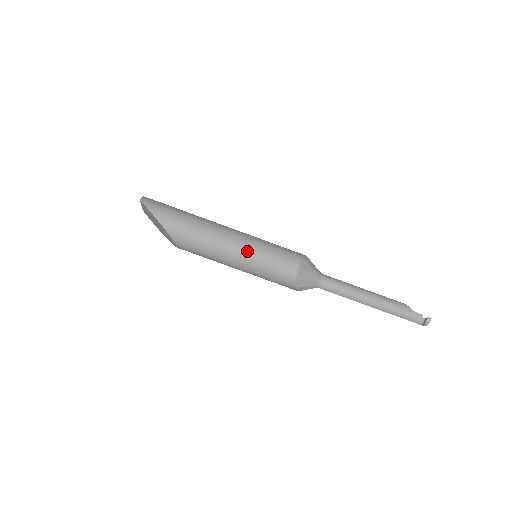
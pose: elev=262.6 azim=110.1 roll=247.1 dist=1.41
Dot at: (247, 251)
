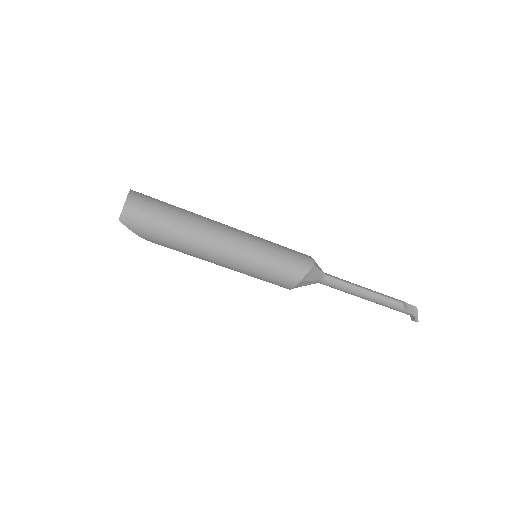
Dot at: (240, 272)
